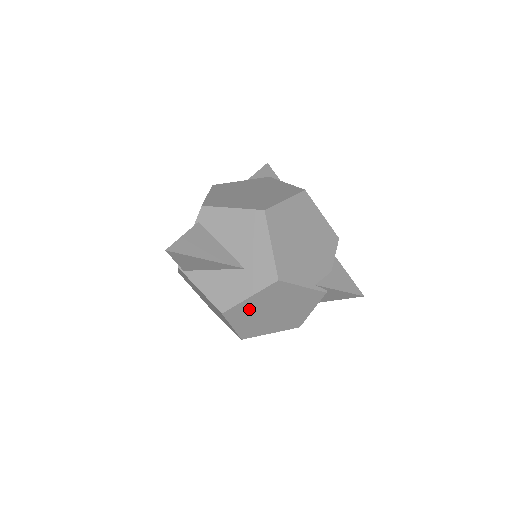
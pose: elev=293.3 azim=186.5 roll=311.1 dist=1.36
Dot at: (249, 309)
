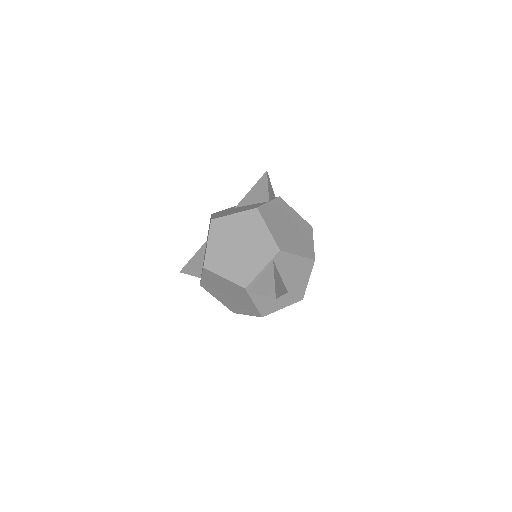
Dot at: occluded
